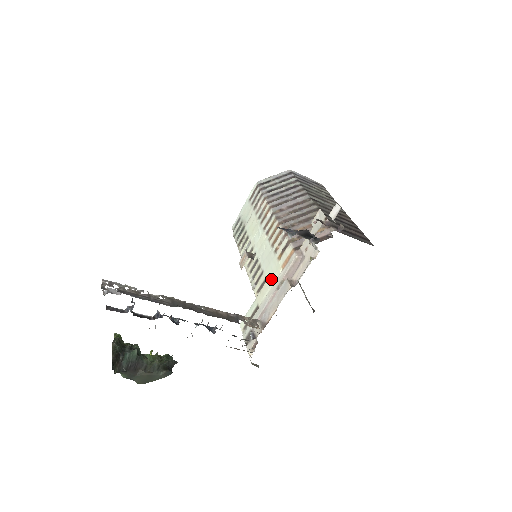
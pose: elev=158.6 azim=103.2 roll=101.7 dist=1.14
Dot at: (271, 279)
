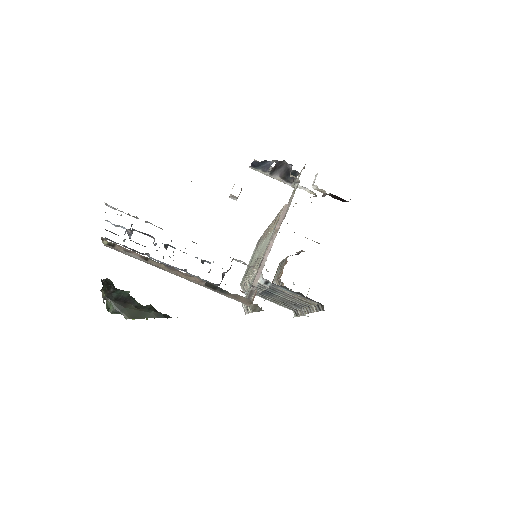
Dot at: occluded
